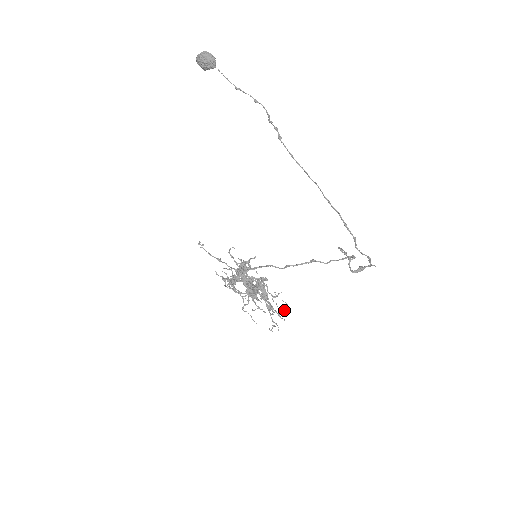
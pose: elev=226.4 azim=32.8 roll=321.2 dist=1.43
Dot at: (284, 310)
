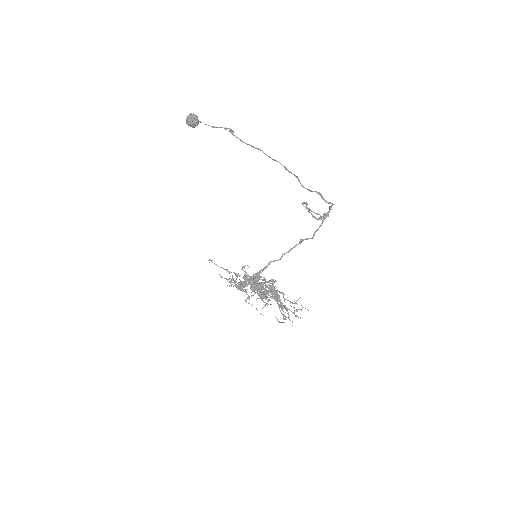
Dot at: (299, 309)
